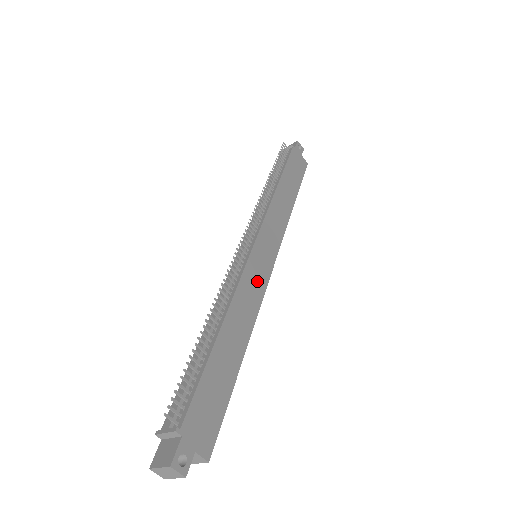
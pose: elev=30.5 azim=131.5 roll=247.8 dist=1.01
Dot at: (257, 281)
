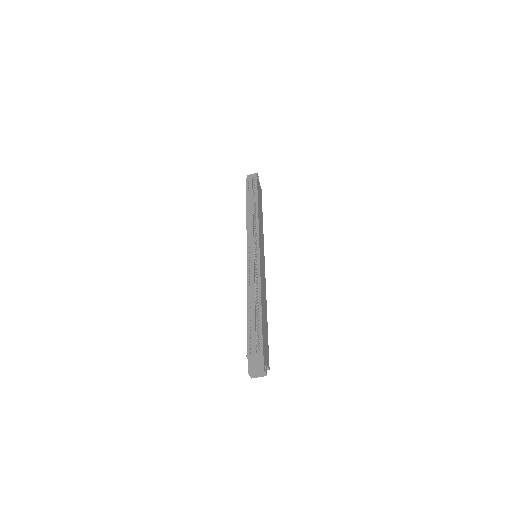
Dot at: (263, 273)
